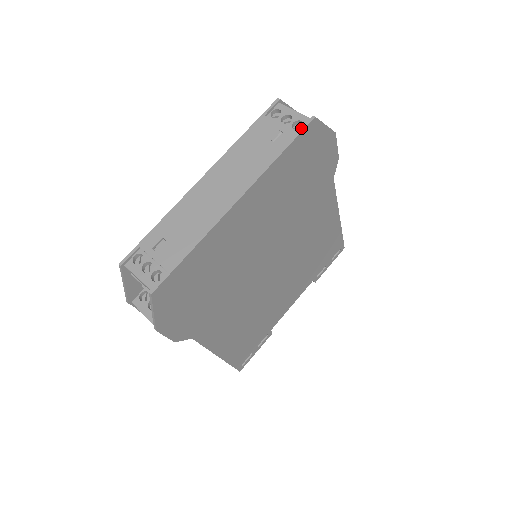
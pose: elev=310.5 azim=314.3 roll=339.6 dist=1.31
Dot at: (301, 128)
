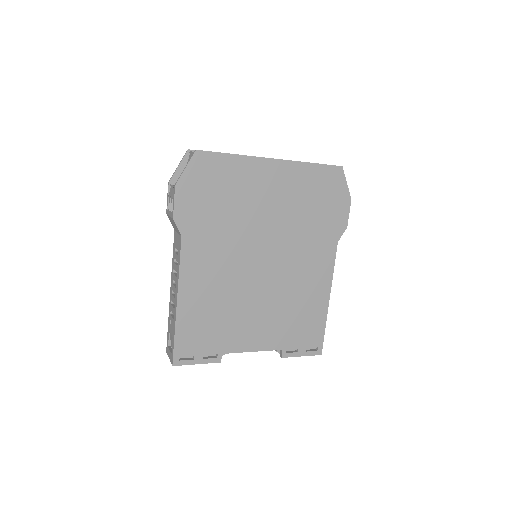
Dot at: (331, 165)
